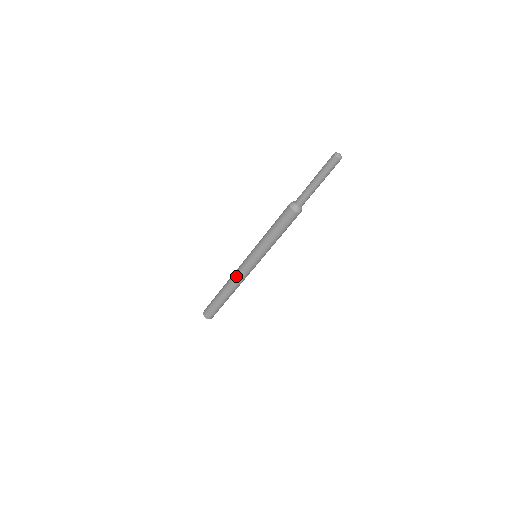
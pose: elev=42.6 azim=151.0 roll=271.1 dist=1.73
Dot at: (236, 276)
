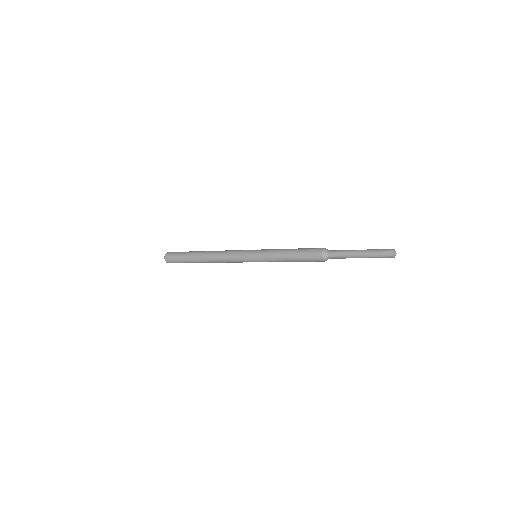
Dot at: (225, 256)
